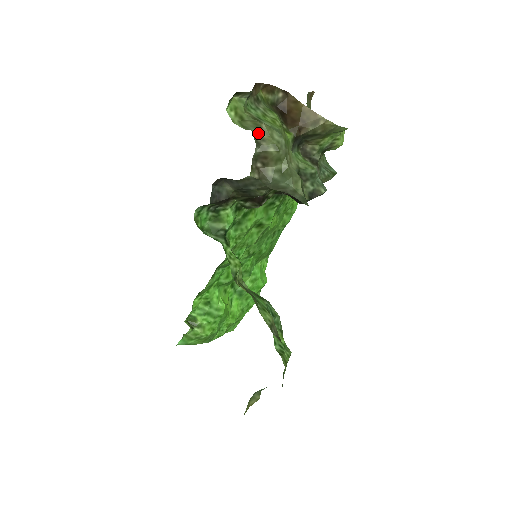
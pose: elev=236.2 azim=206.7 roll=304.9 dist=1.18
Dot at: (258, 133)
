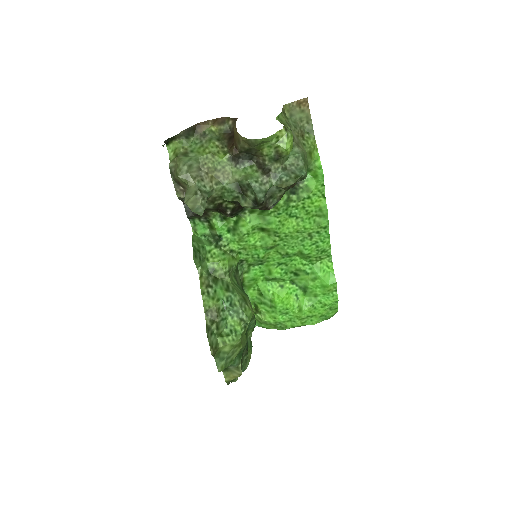
Dot at: (173, 166)
